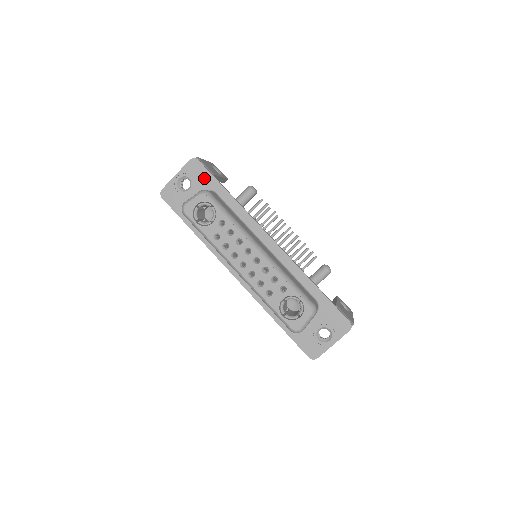
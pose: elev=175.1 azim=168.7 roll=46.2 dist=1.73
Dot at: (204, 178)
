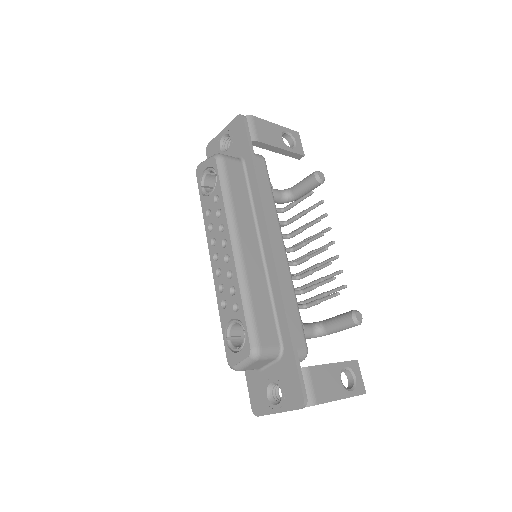
Dot at: (241, 141)
